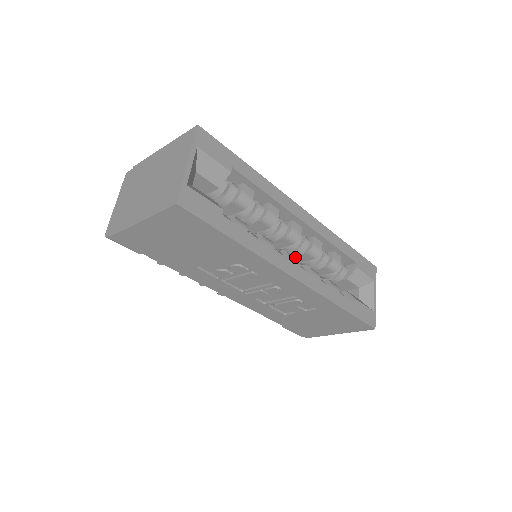
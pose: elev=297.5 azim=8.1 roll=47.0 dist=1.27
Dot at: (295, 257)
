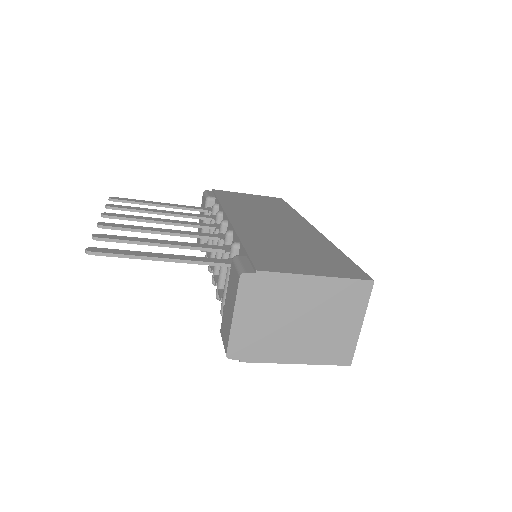
Dot at: occluded
